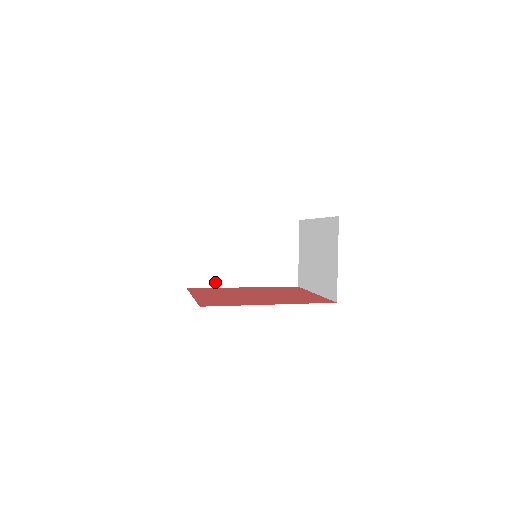
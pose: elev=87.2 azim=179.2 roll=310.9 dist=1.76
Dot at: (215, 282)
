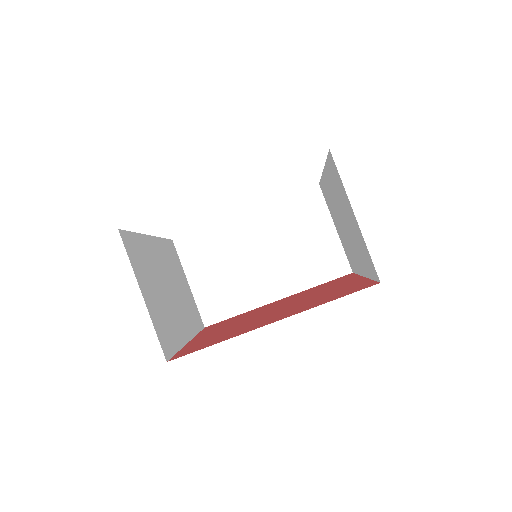
Dot at: (238, 307)
